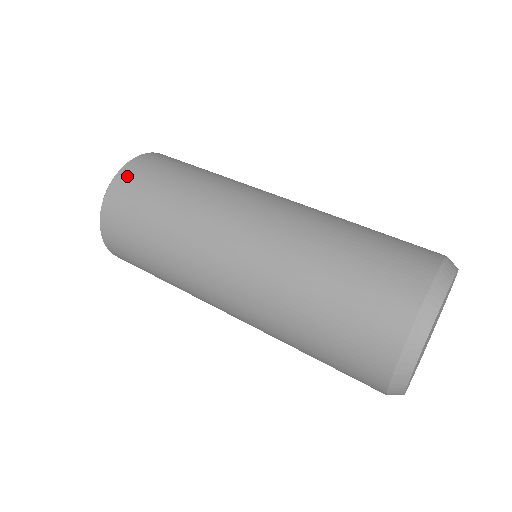
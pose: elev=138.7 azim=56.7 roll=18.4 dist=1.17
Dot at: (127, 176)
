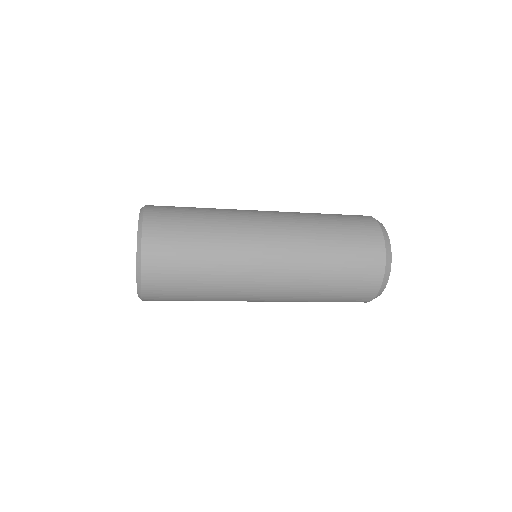
Dot at: occluded
